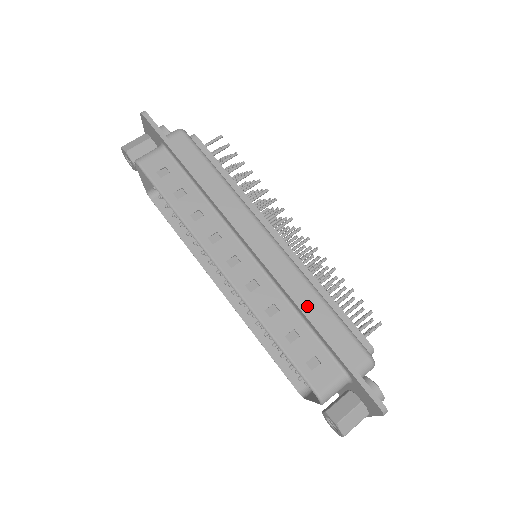
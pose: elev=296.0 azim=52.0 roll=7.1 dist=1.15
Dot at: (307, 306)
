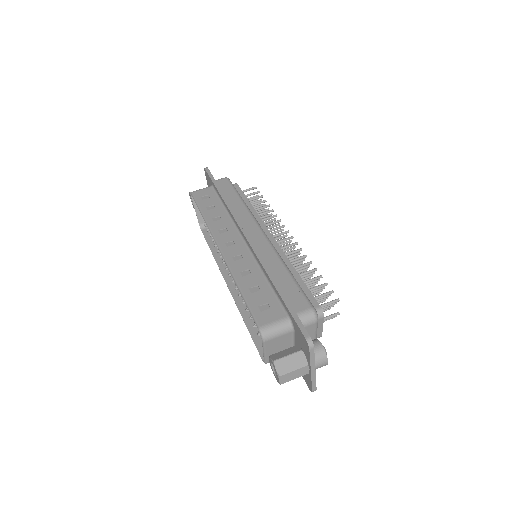
Dot at: (273, 271)
